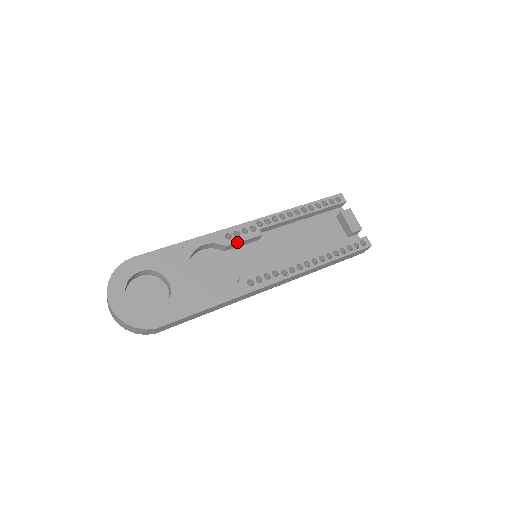
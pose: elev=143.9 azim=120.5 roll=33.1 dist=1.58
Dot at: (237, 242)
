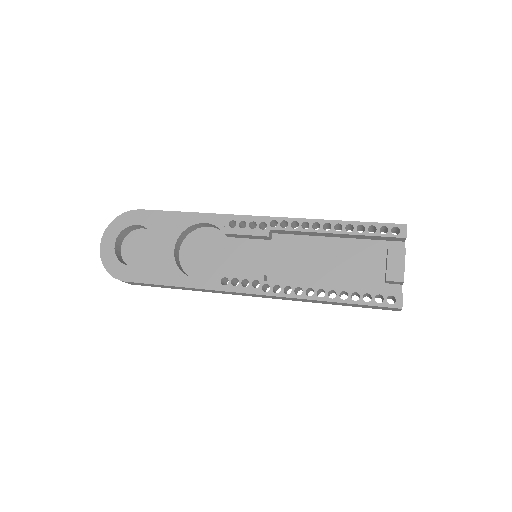
Dot at: (237, 233)
